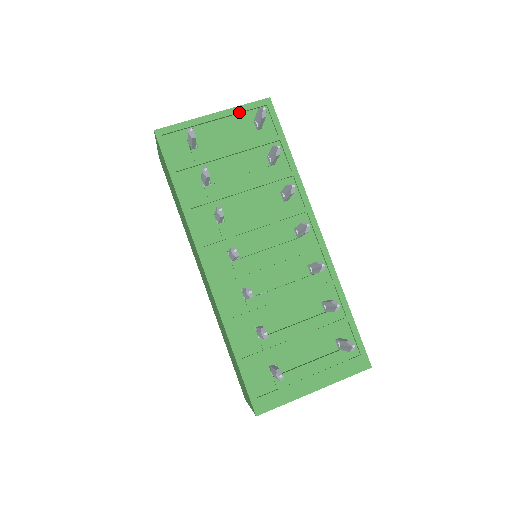
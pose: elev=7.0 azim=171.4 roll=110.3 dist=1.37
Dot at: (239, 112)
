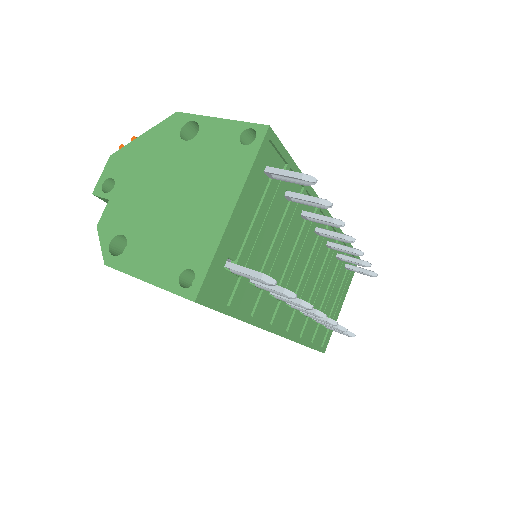
Dot at: (252, 180)
